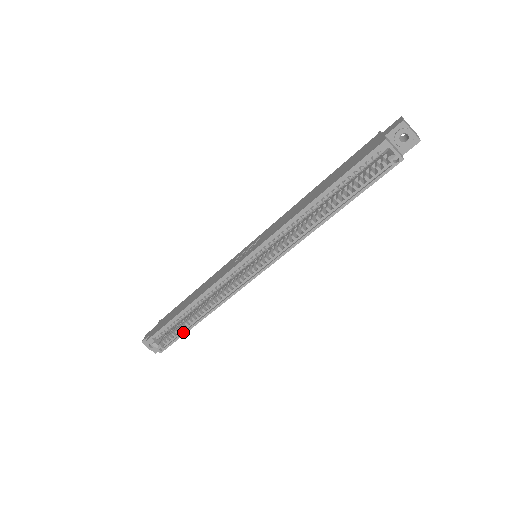
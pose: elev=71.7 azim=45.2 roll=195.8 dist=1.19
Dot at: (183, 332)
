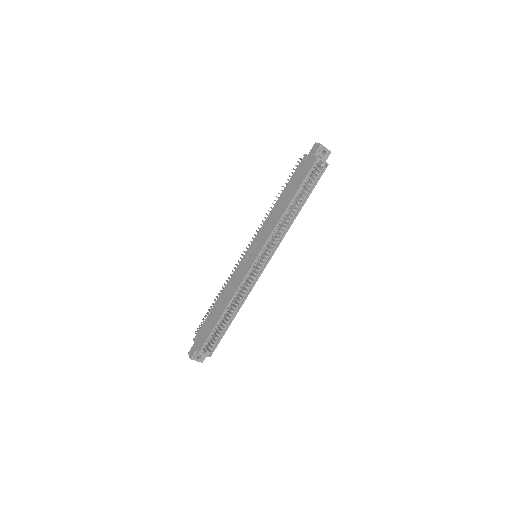
Dot at: (224, 332)
